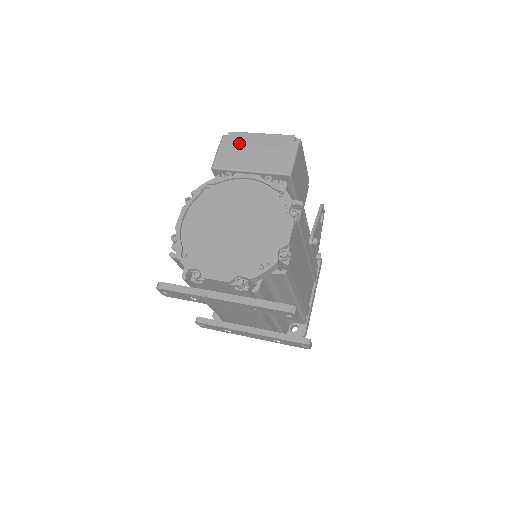
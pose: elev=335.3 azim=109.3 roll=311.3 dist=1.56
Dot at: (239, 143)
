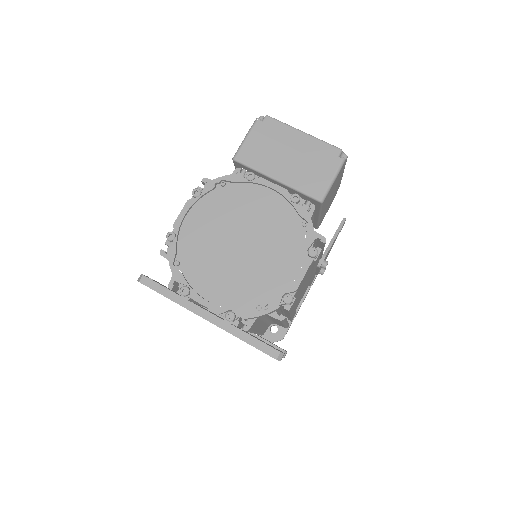
Dot at: (274, 136)
